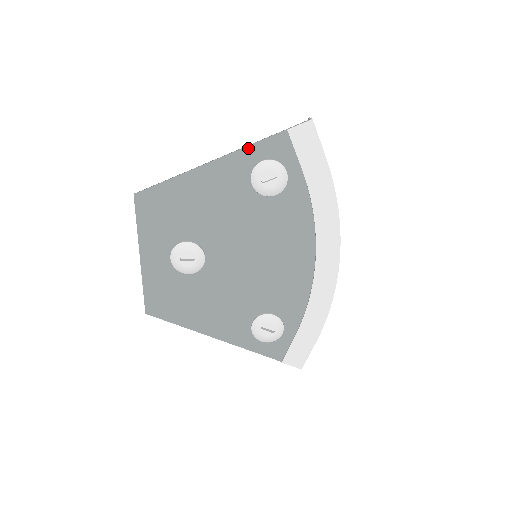
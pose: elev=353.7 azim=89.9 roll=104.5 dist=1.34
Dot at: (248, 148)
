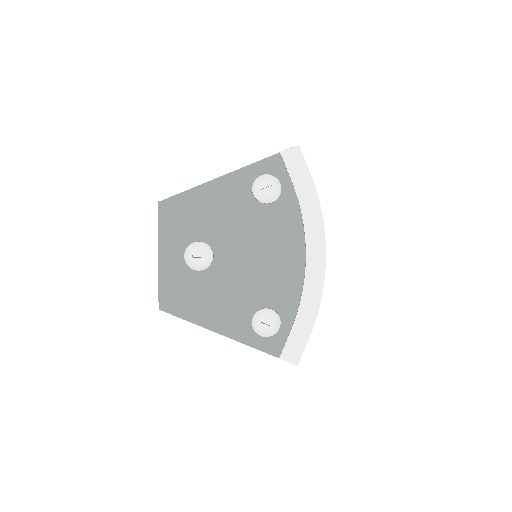
Dot at: (250, 166)
